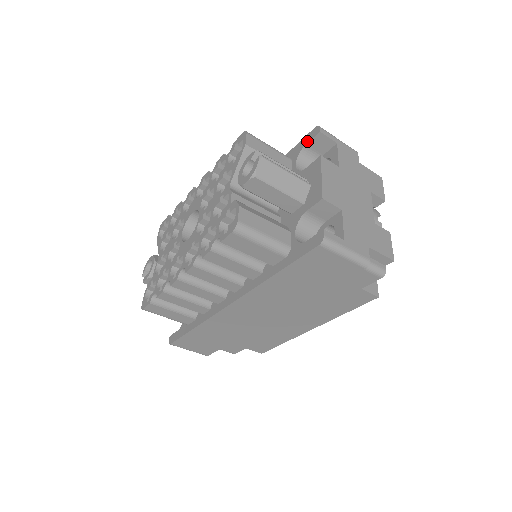
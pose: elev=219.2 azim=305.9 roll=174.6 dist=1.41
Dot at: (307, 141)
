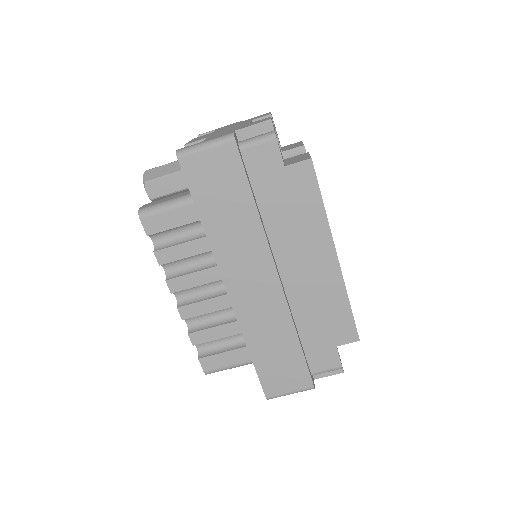
Dot at: occluded
